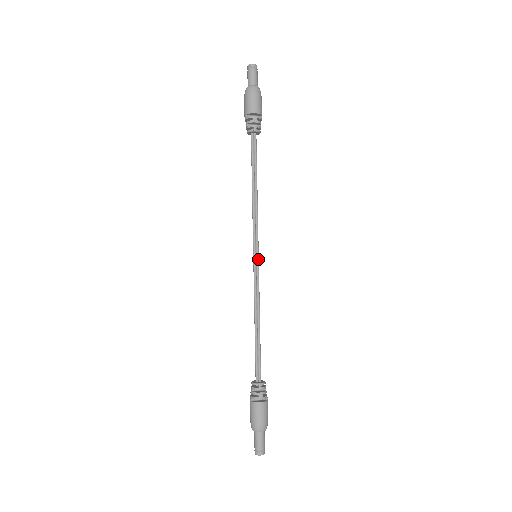
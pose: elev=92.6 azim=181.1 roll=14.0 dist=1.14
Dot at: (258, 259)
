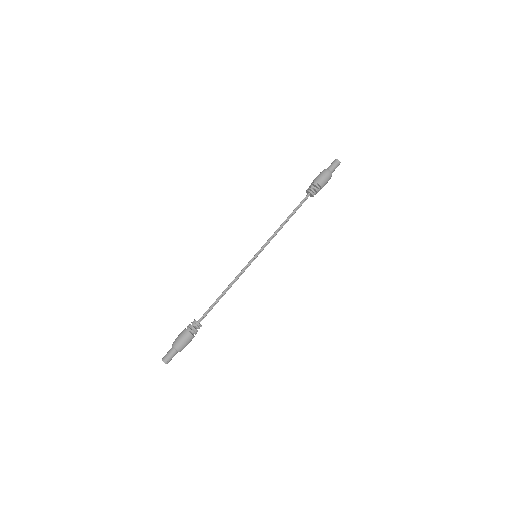
Dot at: (255, 258)
